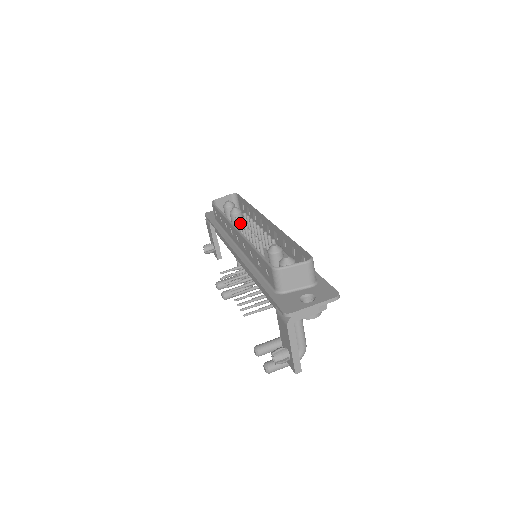
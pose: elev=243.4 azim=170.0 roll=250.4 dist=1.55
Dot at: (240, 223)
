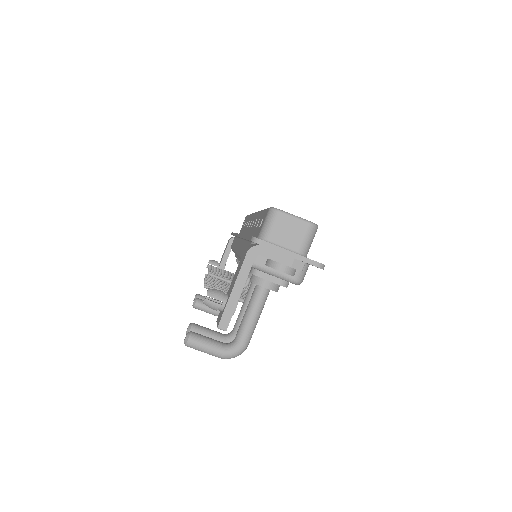
Dot at: occluded
